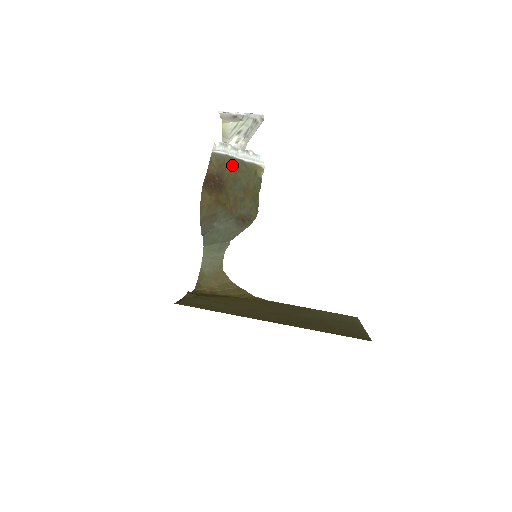
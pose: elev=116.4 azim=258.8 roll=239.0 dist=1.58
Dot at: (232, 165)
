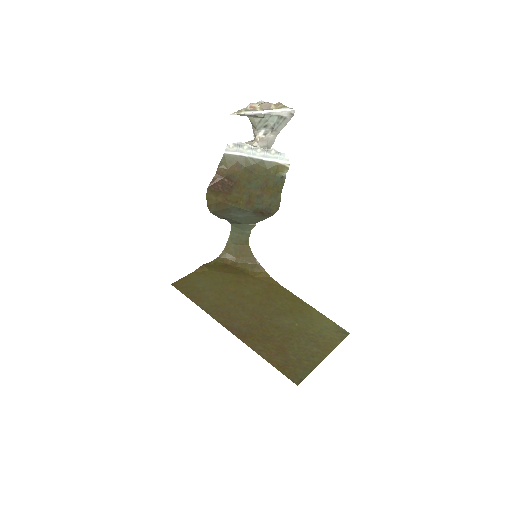
Dot at: (245, 167)
